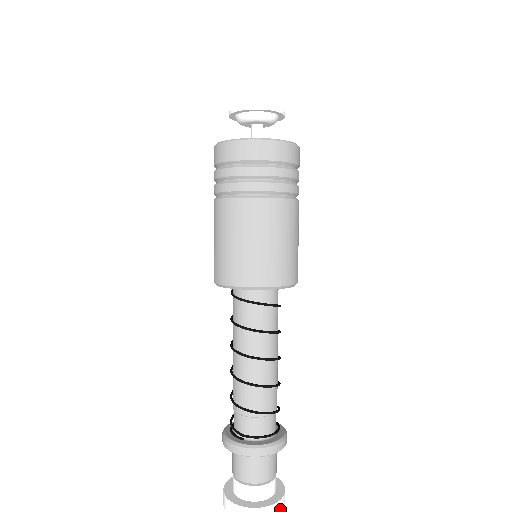
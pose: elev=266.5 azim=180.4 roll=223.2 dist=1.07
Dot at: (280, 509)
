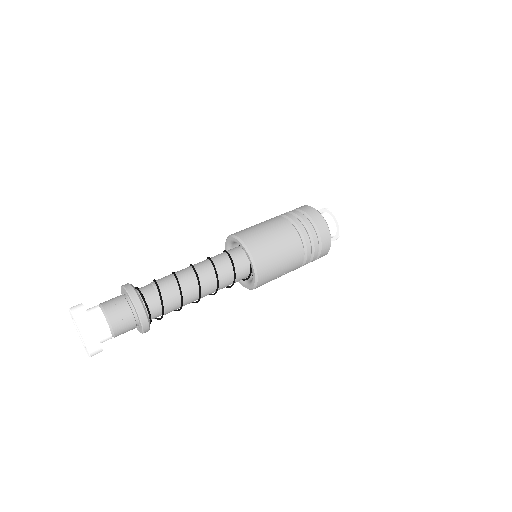
Dot at: (81, 321)
